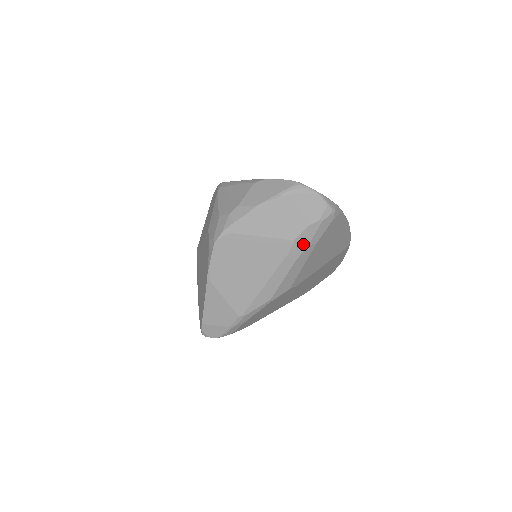
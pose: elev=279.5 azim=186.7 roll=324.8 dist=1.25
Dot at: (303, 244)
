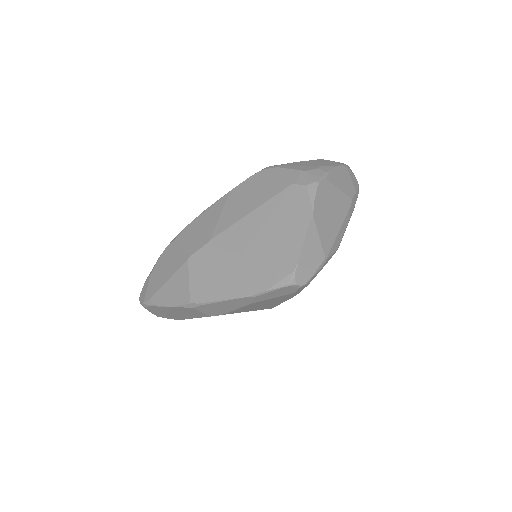
Dot at: (353, 205)
